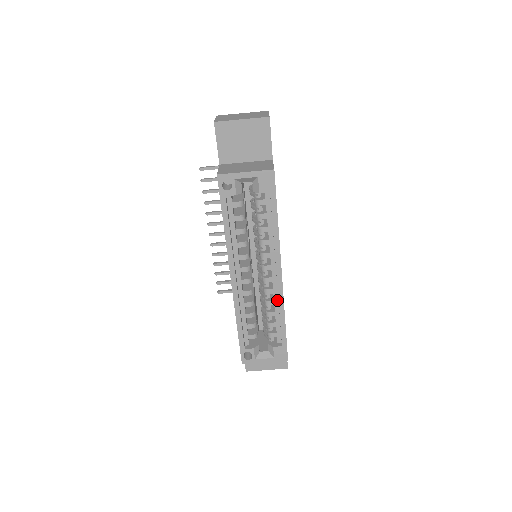
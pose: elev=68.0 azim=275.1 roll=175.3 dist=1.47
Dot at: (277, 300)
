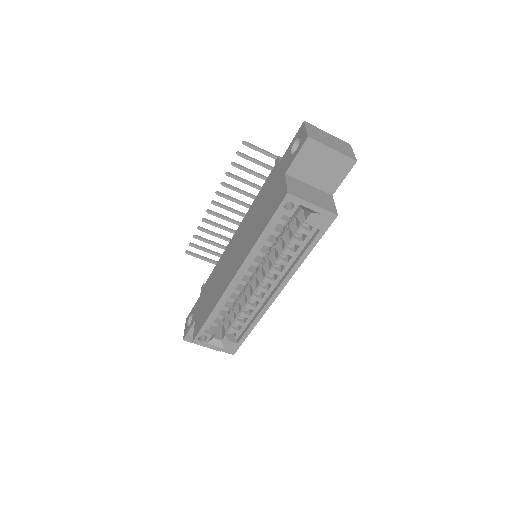
Dot at: (259, 308)
